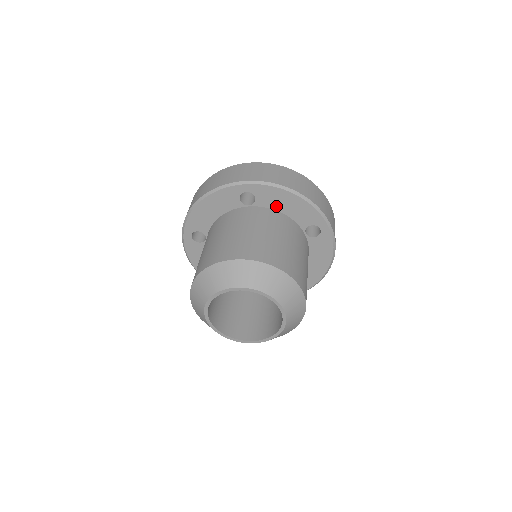
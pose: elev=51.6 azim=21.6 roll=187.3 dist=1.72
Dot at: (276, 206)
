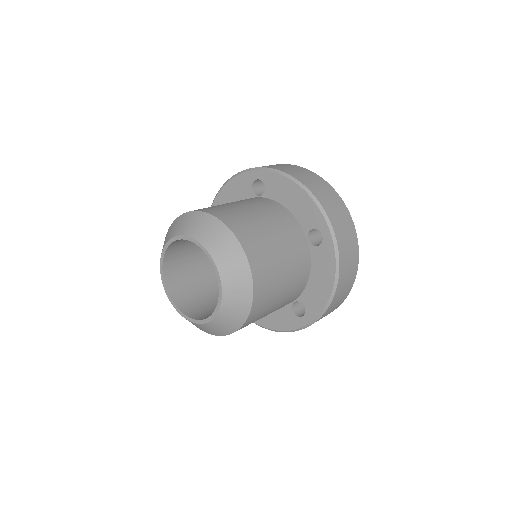
Dot at: (315, 269)
